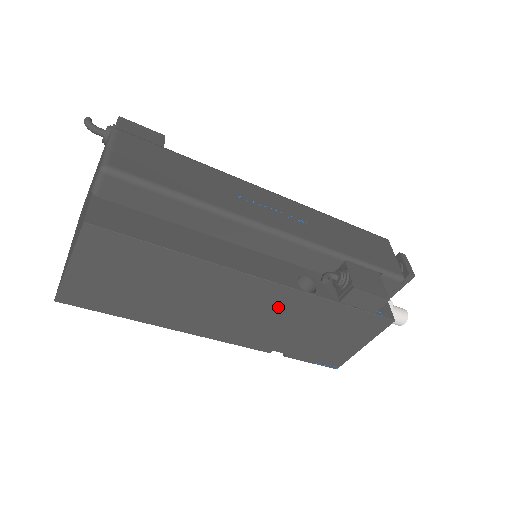
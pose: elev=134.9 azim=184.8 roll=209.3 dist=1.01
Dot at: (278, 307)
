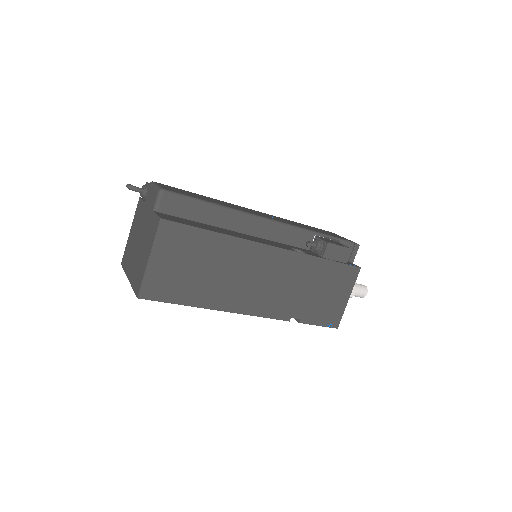
Dot at: (286, 271)
